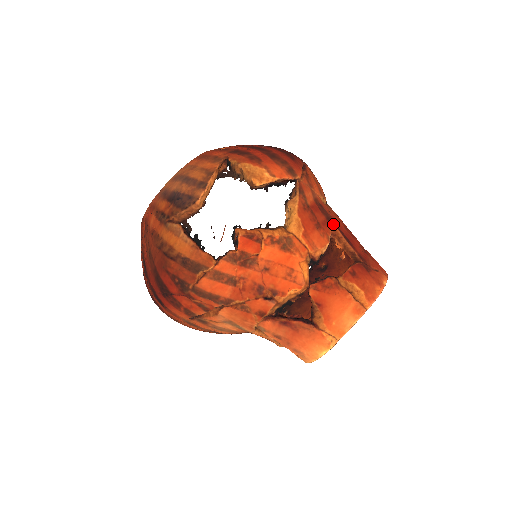
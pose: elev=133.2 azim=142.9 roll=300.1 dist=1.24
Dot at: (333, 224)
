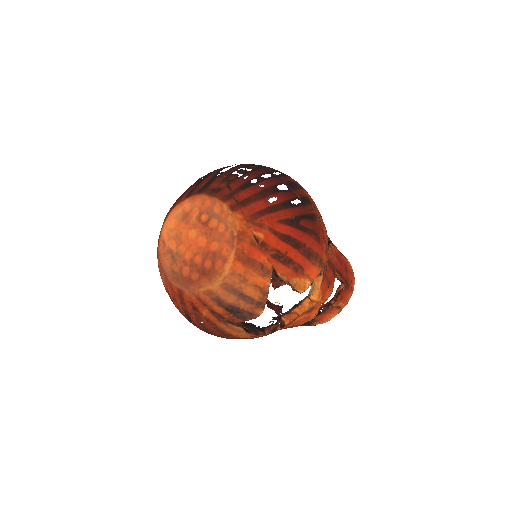
Dot at: (335, 271)
